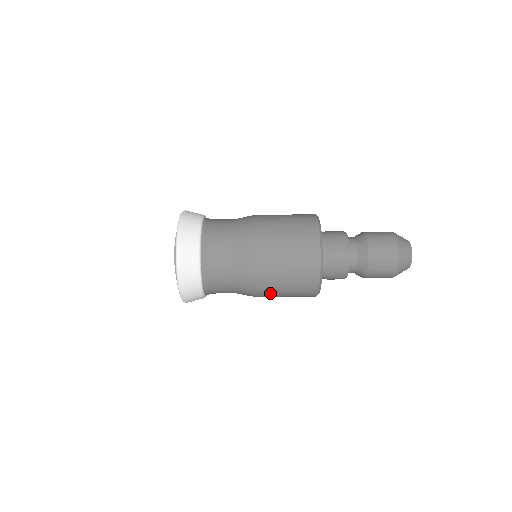
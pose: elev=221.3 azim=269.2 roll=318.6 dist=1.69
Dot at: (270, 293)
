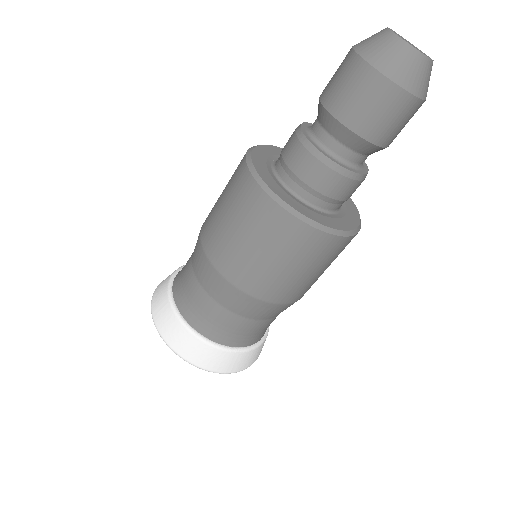
Dot at: (263, 281)
